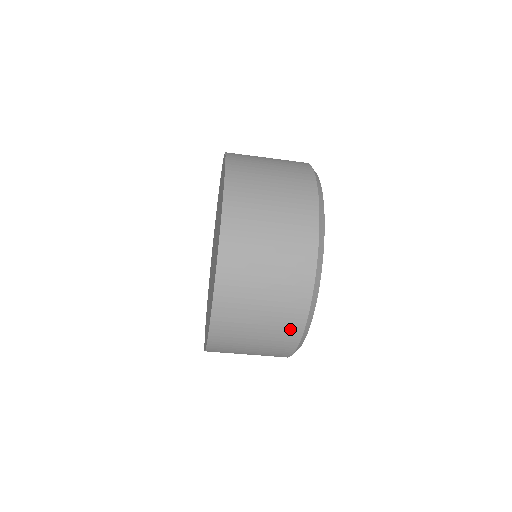
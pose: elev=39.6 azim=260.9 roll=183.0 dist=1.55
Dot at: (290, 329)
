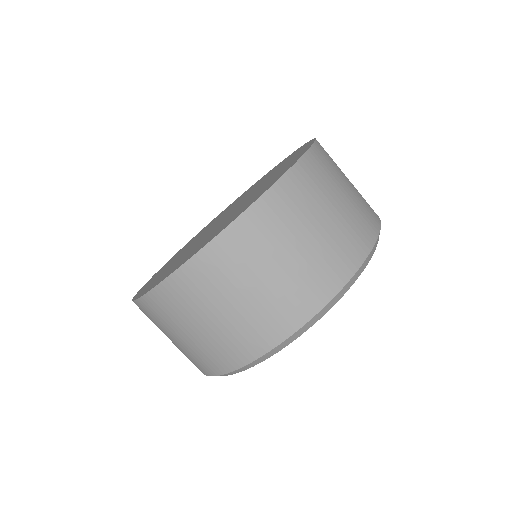
Dot at: (281, 320)
